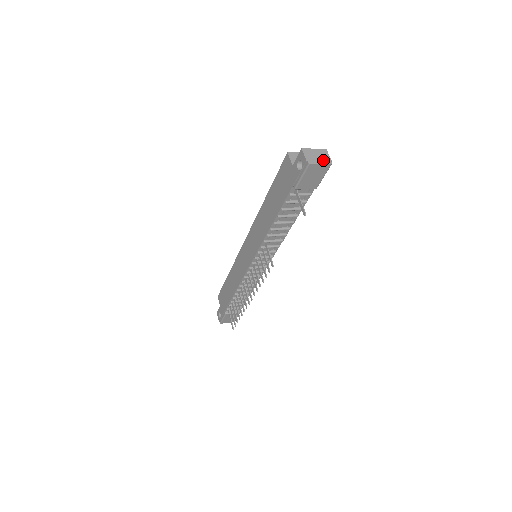
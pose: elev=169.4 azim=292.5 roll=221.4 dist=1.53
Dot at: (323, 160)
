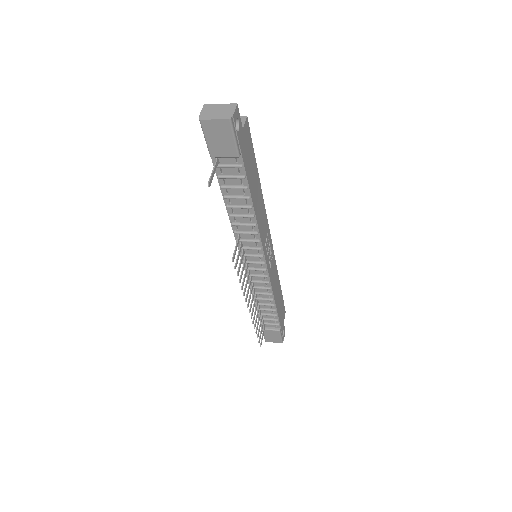
Dot at: (222, 115)
